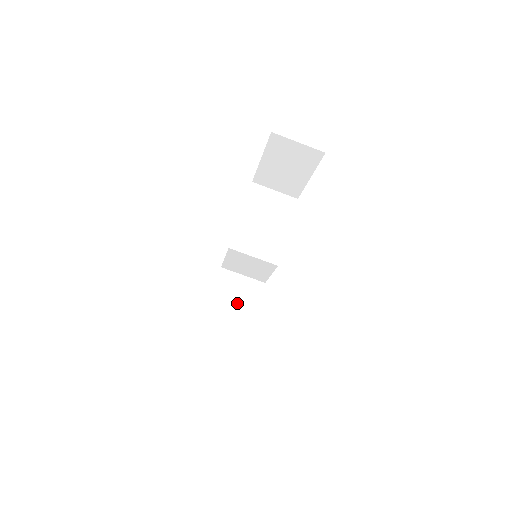
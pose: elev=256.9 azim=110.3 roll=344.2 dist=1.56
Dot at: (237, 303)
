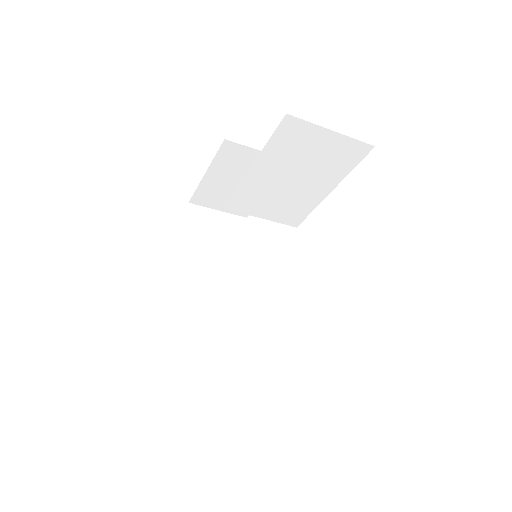
Dot at: occluded
